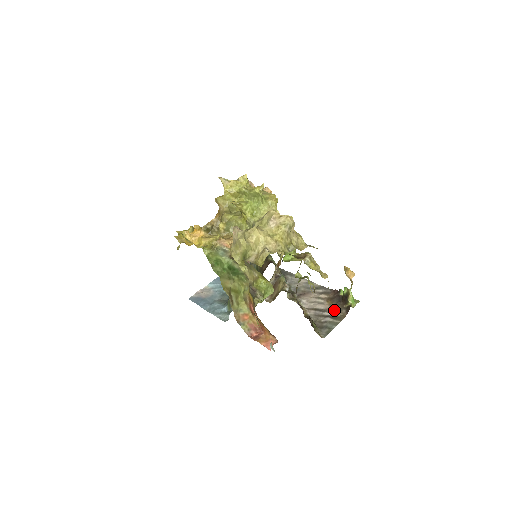
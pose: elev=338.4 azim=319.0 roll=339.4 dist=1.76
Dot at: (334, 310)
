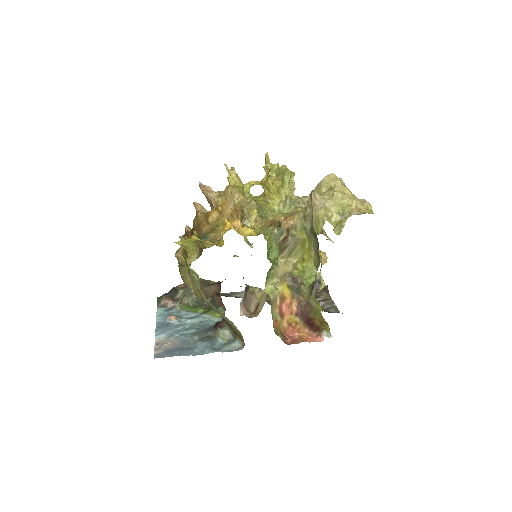
Dot at: (316, 296)
